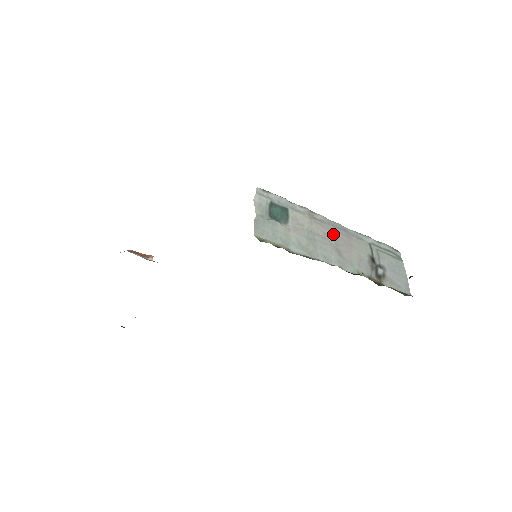
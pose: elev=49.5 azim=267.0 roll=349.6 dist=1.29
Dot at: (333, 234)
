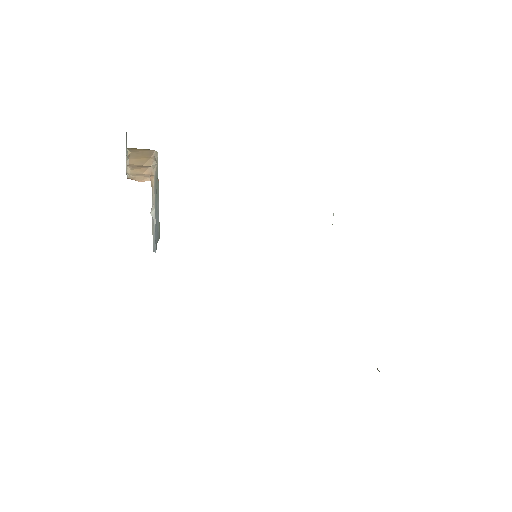
Dot at: occluded
